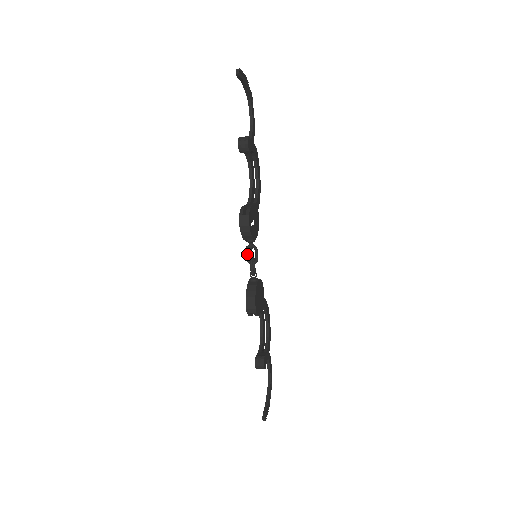
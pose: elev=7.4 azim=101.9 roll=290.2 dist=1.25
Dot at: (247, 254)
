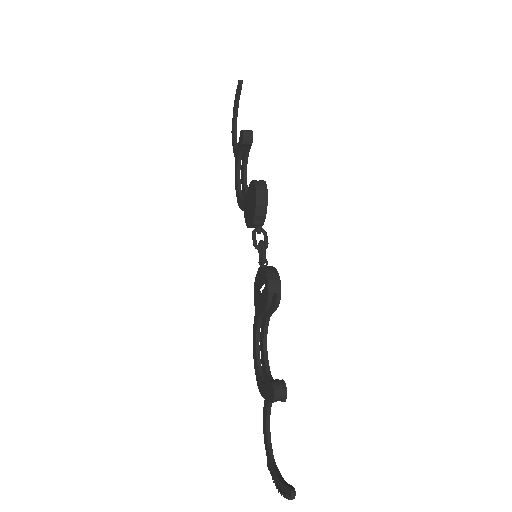
Dot at: (255, 237)
